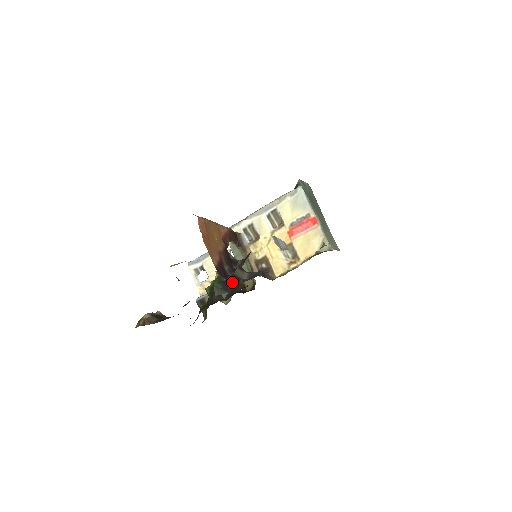
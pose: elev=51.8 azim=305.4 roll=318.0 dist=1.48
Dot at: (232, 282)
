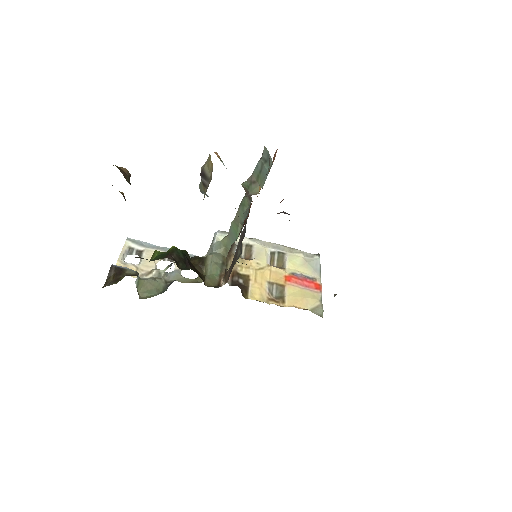
Dot at: (194, 267)
